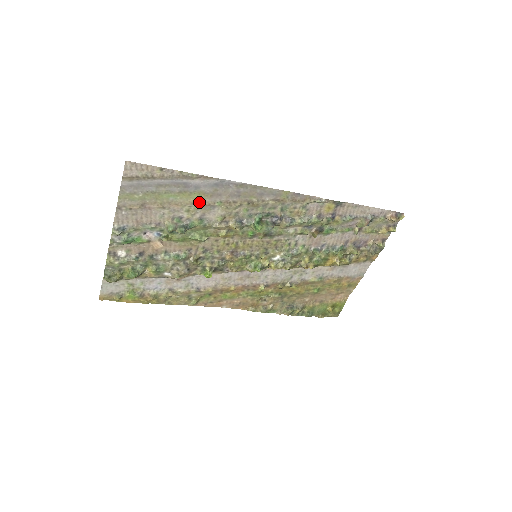
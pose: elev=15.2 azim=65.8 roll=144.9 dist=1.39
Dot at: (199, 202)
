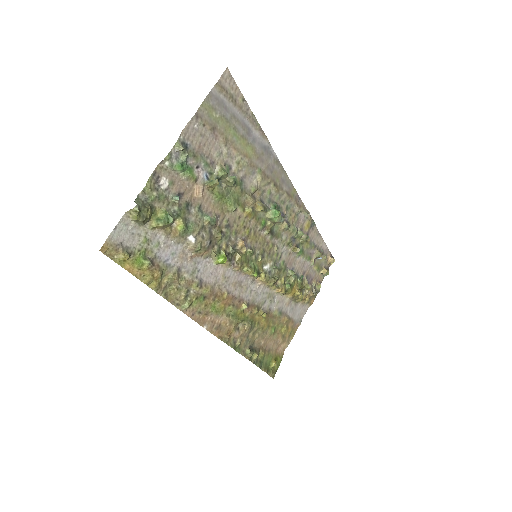
Dot at: (249, 158)
